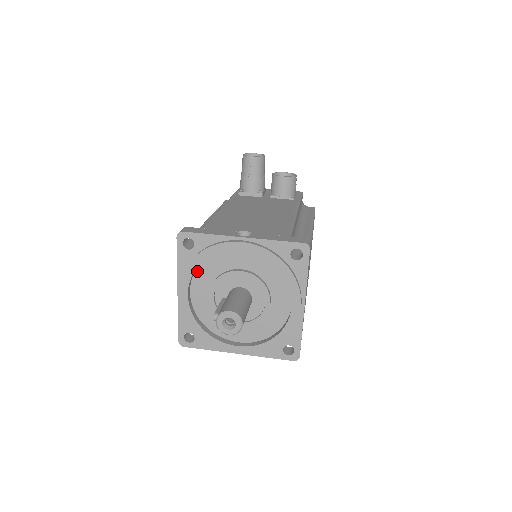
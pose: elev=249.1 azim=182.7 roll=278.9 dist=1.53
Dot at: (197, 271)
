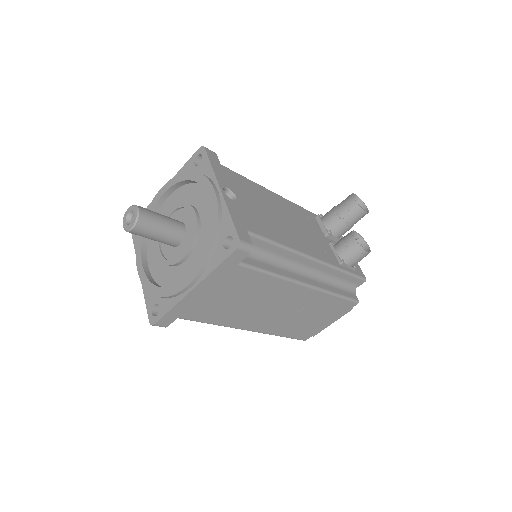
Dot at: (184, 186)
